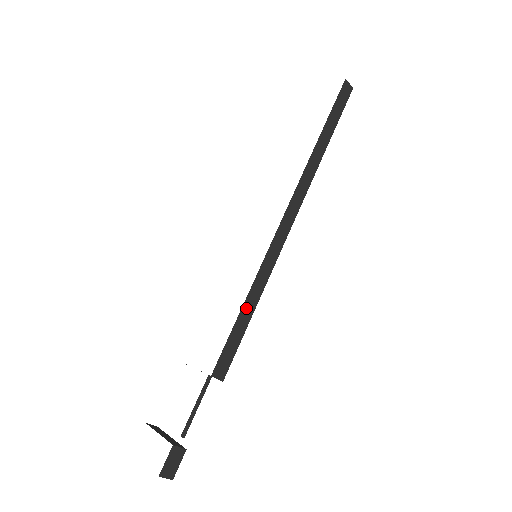
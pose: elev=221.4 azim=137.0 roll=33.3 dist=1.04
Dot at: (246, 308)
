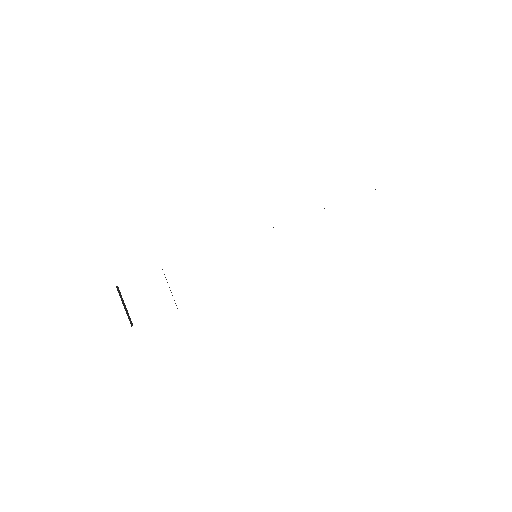
Dot at: occluded
